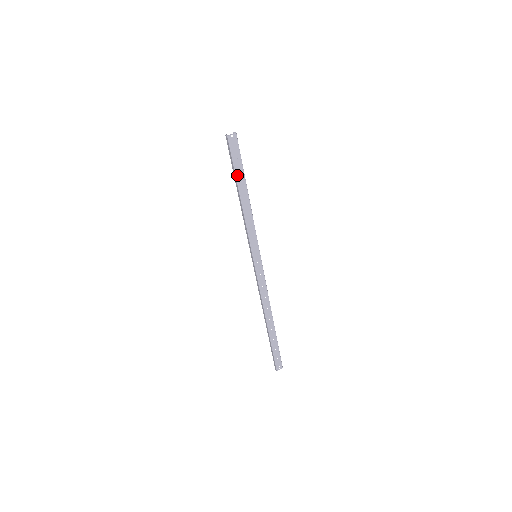
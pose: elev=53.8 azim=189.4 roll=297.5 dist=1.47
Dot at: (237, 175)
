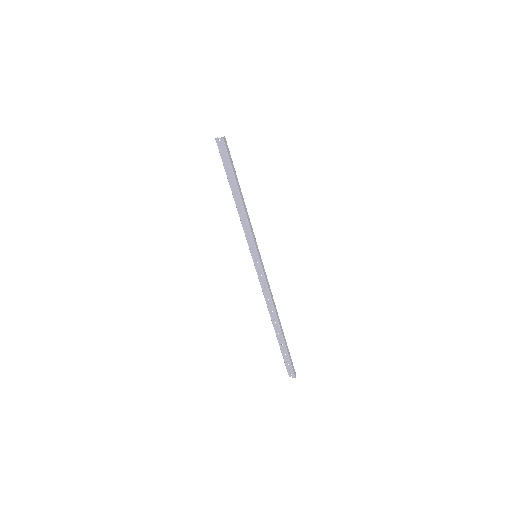
Dot at: (228, 175)
